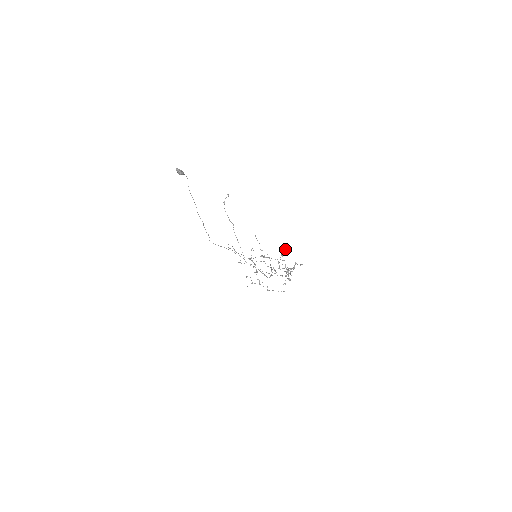
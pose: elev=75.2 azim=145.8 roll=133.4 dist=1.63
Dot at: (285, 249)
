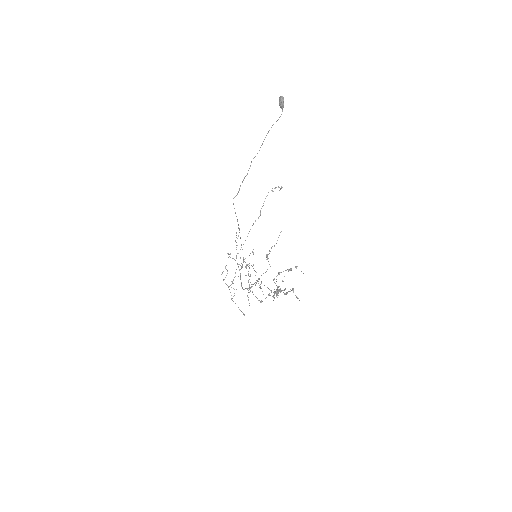
Dot at: occluded
